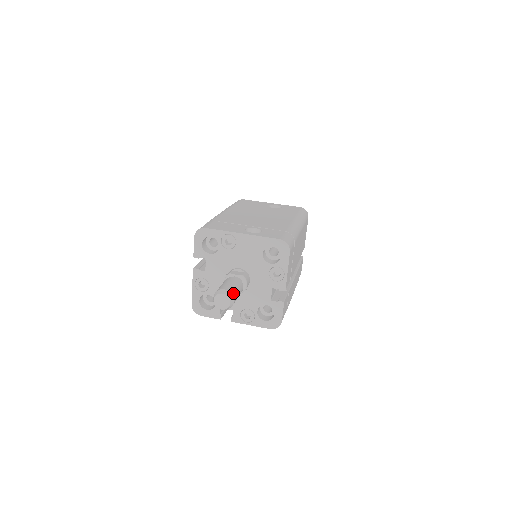
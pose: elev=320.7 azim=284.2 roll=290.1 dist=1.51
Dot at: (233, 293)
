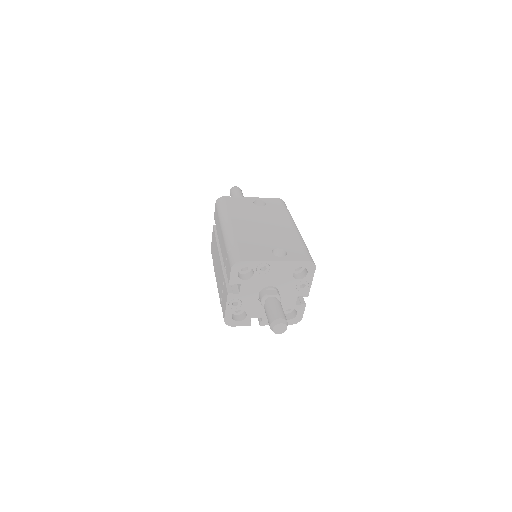
Dot at: (286, 319)
